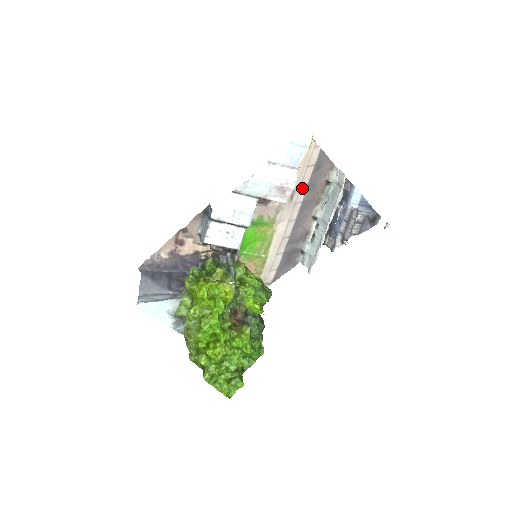
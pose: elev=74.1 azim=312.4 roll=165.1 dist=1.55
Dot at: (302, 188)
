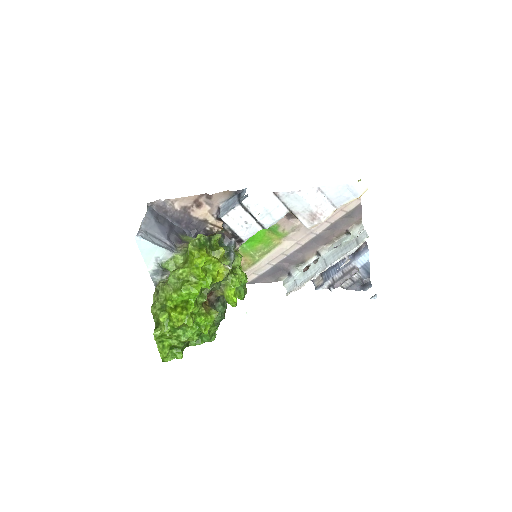
Dot at: (325, 224)
